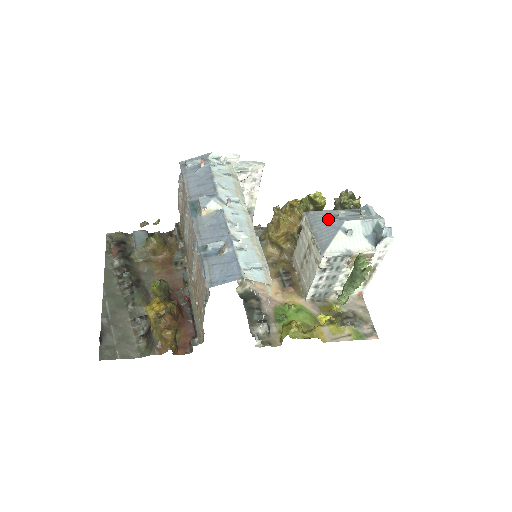
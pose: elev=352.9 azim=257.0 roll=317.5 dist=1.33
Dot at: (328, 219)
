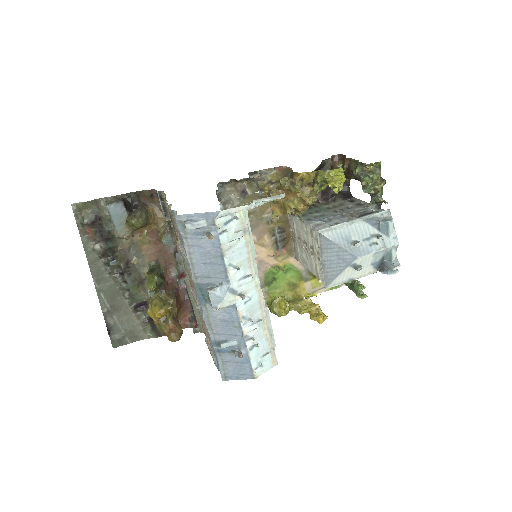
Dot at: (341, 250)
